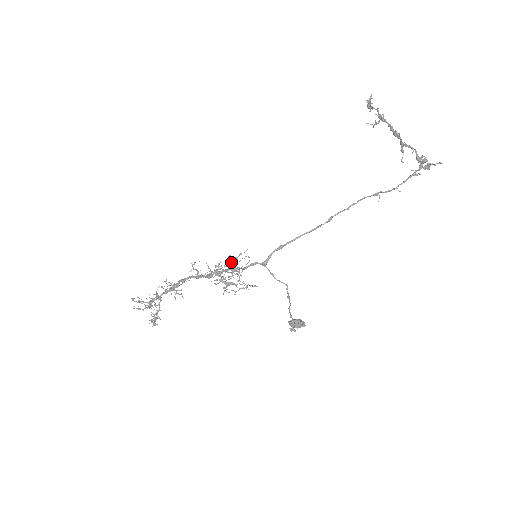
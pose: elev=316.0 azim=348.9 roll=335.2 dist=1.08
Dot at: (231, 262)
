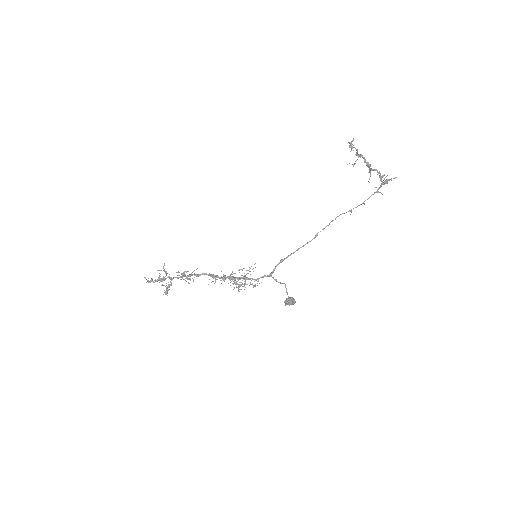
Dot at: (245, 275)
